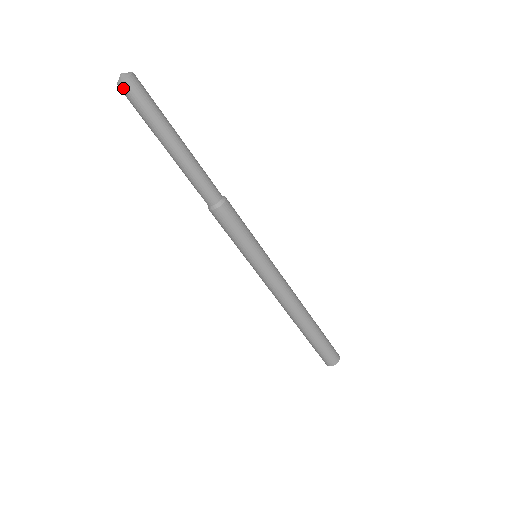
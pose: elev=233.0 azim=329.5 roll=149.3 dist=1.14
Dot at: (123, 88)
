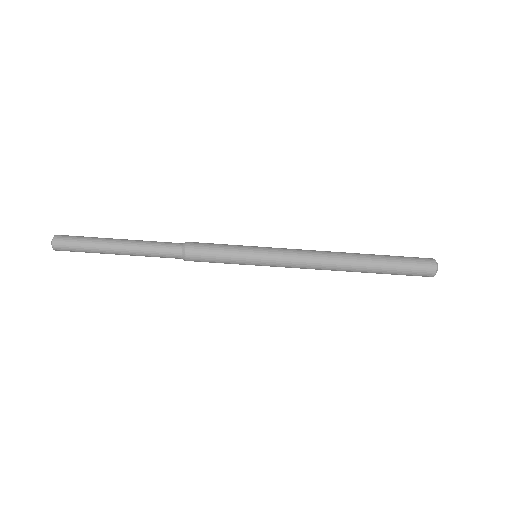
Dot at: (57, 249)
